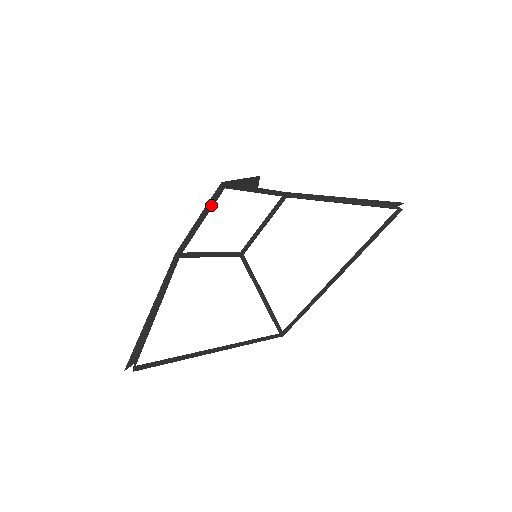
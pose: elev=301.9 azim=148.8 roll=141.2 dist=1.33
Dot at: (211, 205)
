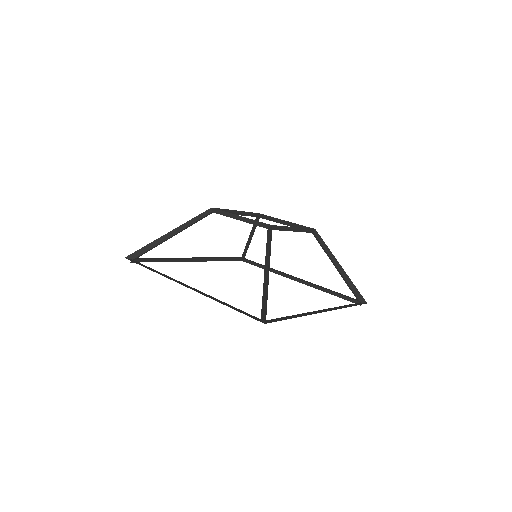
Dot at: (254, 224)
